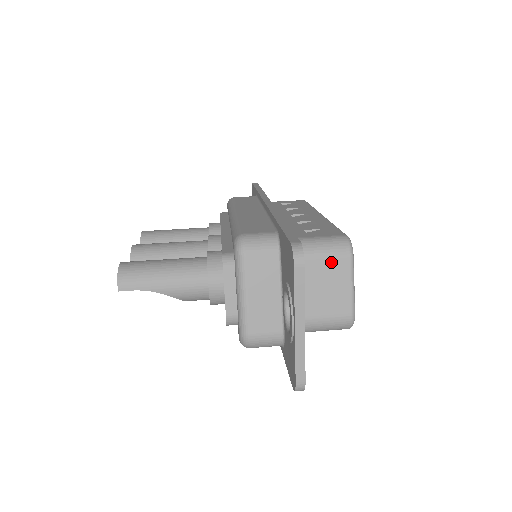
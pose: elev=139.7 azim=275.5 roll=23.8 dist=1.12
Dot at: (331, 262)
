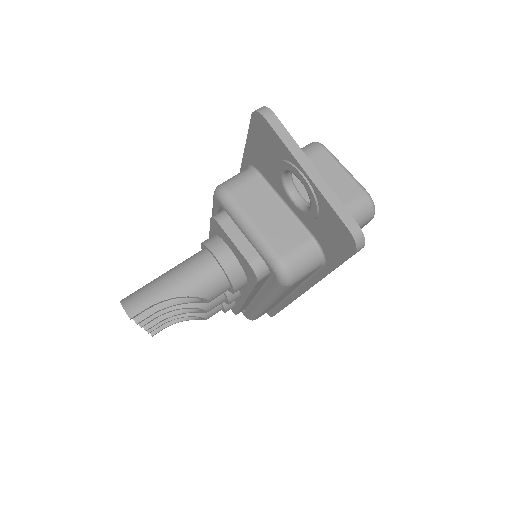
Dot at: (311, 161)
